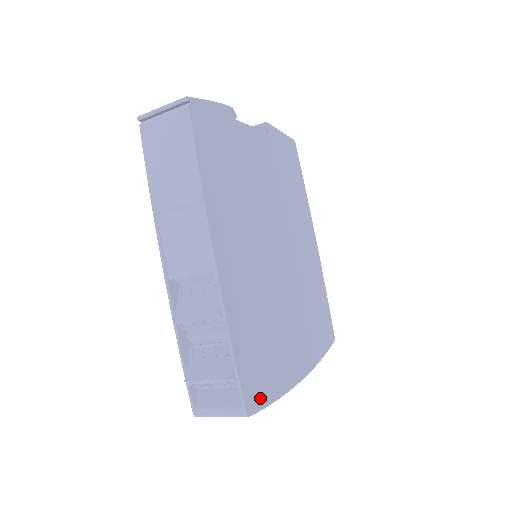
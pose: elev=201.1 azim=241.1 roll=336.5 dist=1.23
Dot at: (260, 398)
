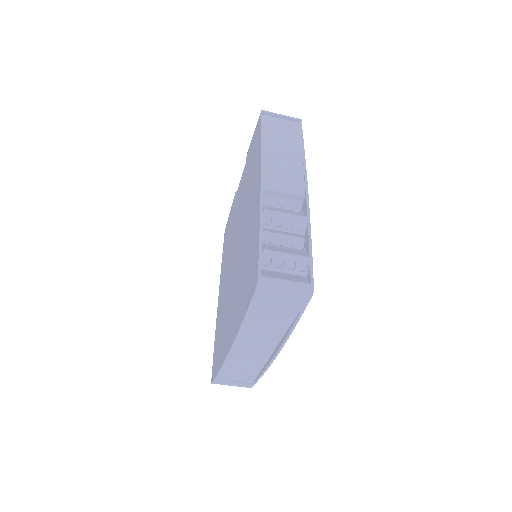
Dot at: occluded
